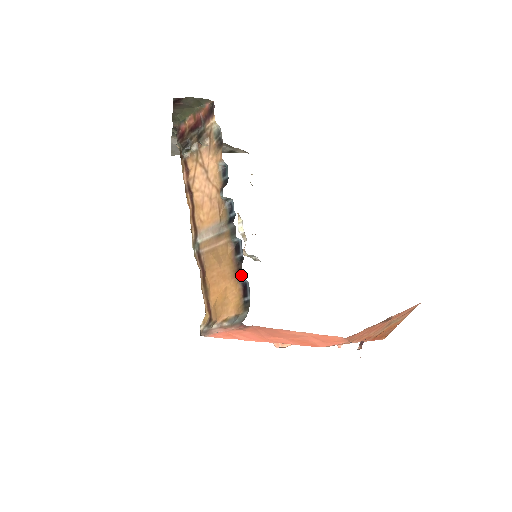
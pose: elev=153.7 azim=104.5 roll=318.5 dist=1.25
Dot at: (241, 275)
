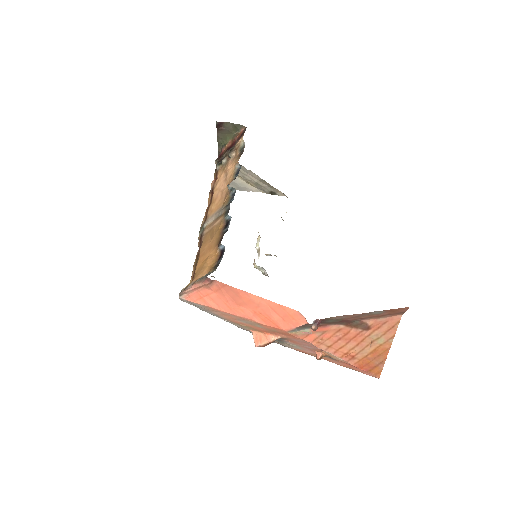
Dot at: occluded
